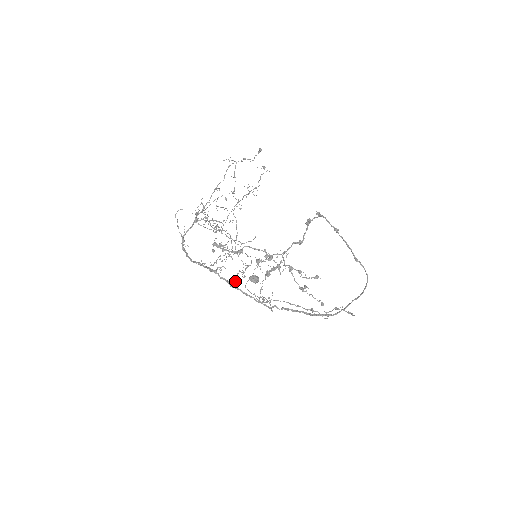
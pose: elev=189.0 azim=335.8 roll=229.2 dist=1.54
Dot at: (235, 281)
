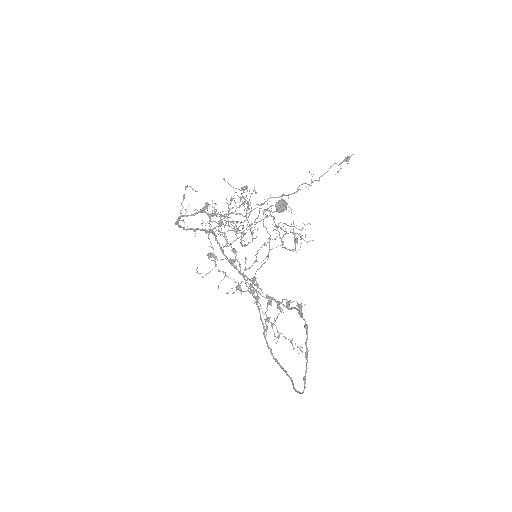
Dot at: occluded
